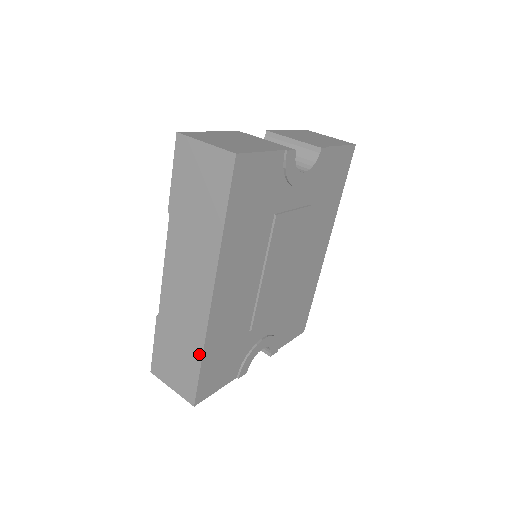
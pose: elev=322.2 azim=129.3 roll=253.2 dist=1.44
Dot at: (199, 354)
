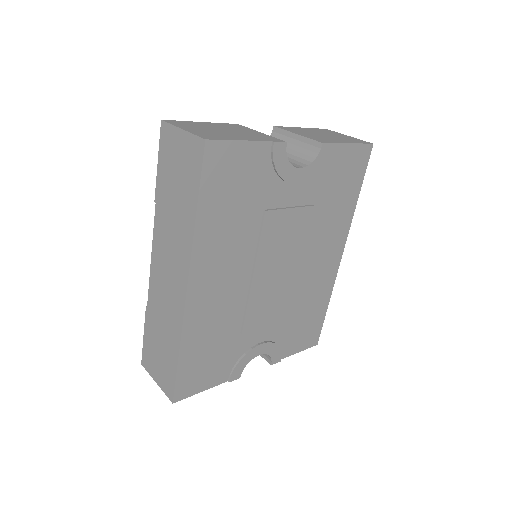
Dot at: (177, 349)
